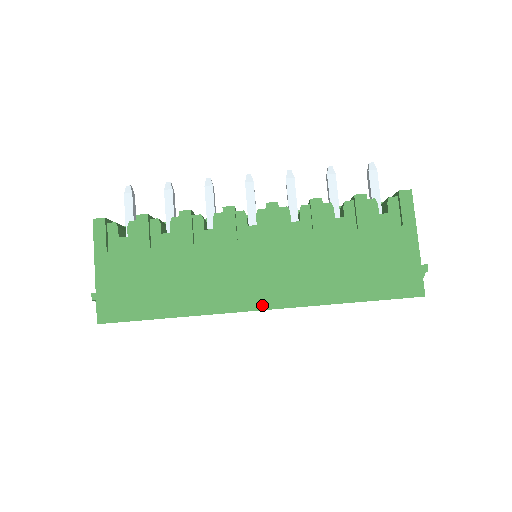
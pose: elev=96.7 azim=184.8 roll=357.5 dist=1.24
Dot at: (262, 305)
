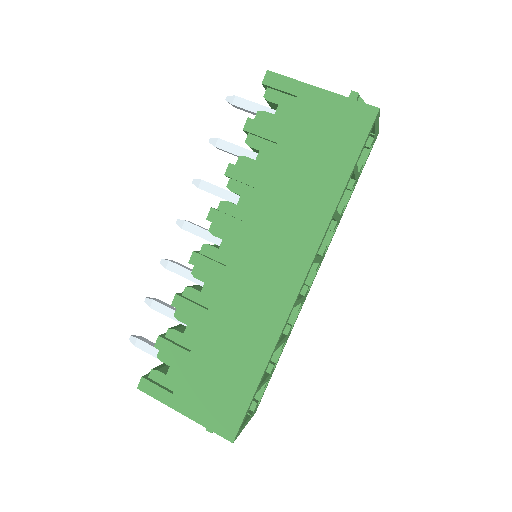
Dot at: (300, 277)
